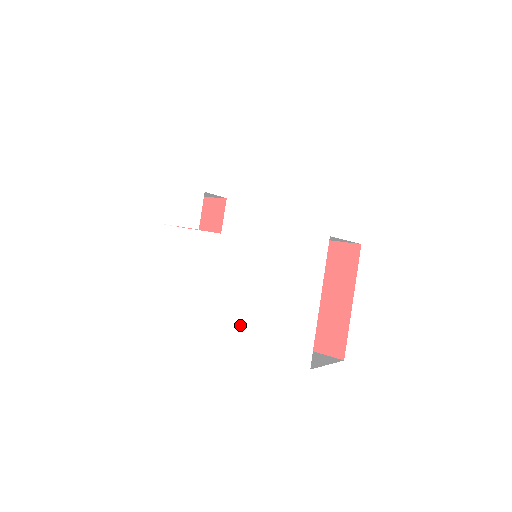
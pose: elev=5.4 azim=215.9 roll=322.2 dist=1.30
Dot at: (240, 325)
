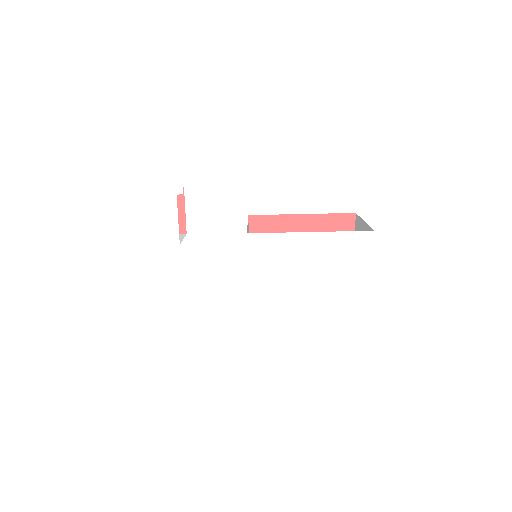
Dot at: (273, 341)
